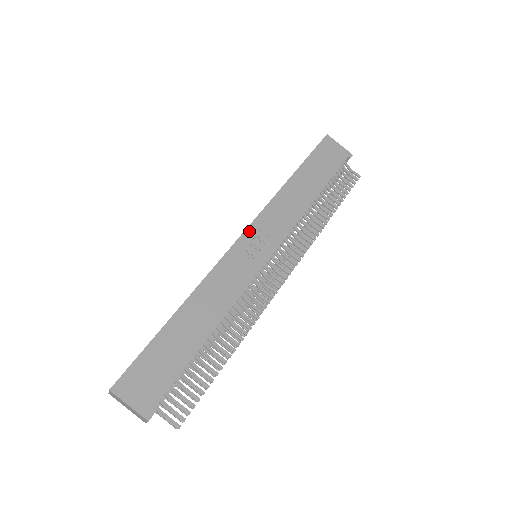
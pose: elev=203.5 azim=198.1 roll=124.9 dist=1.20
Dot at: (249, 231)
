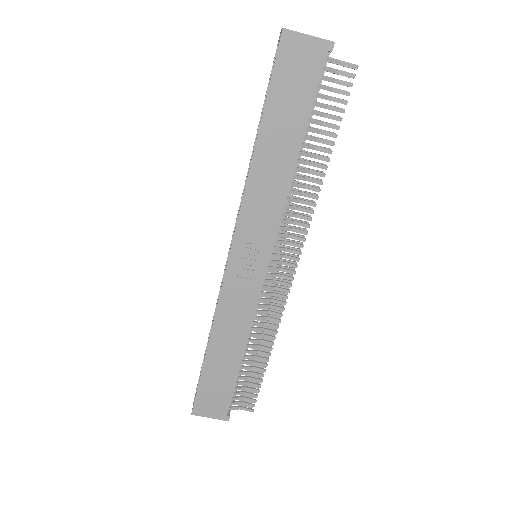
Dot at: (235, 246)
